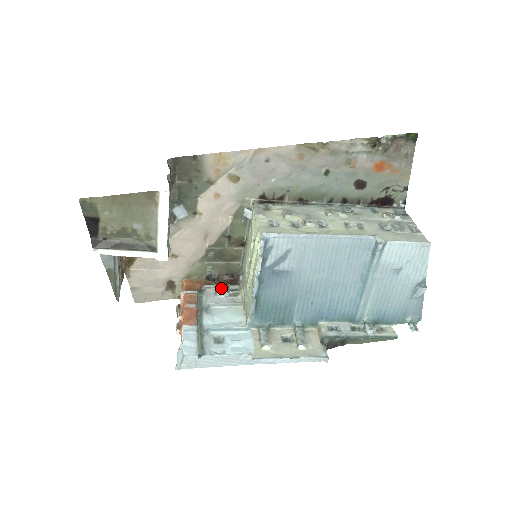
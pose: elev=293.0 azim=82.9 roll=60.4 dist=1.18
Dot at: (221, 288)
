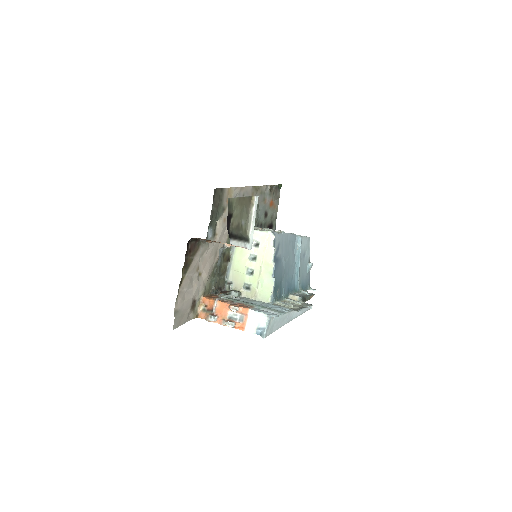
Dot at: (228, 294)
